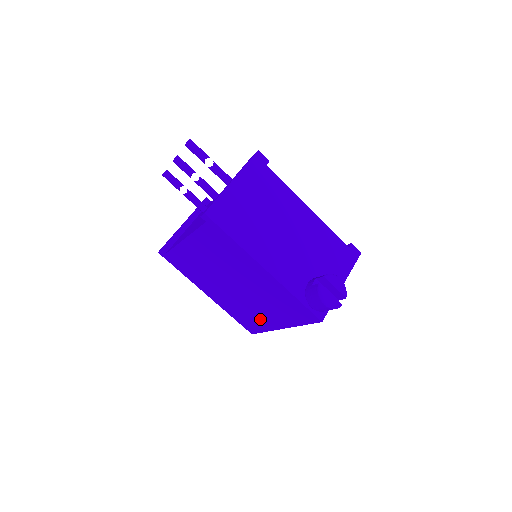
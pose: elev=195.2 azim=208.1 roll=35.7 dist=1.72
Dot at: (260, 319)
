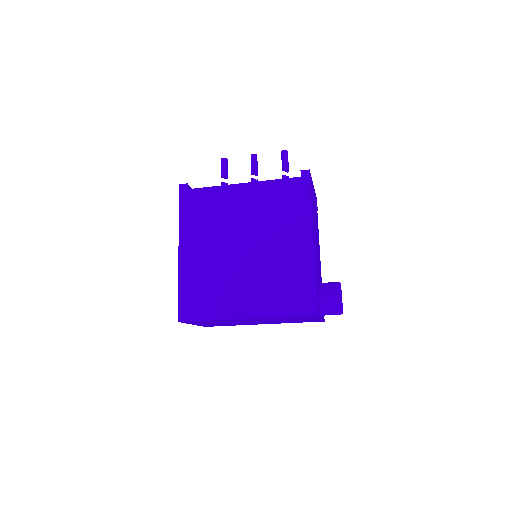
Dot at: (226, 299)
